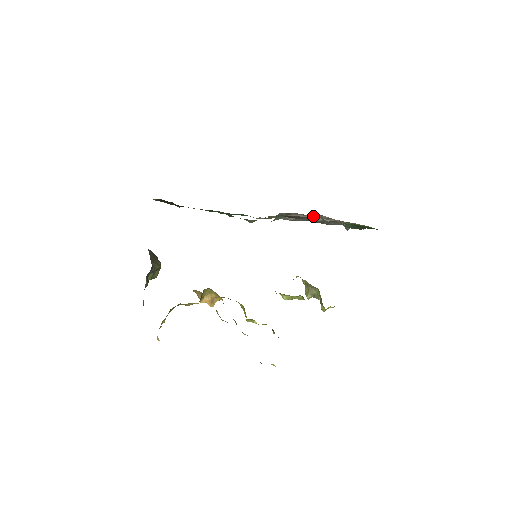
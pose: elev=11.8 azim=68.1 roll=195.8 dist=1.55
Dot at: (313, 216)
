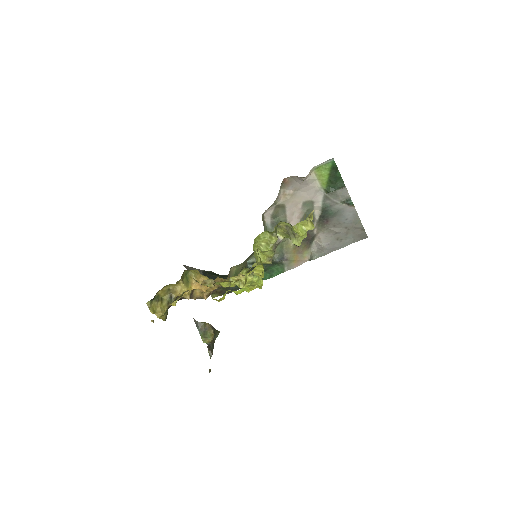
Dot at: (297, 206)
